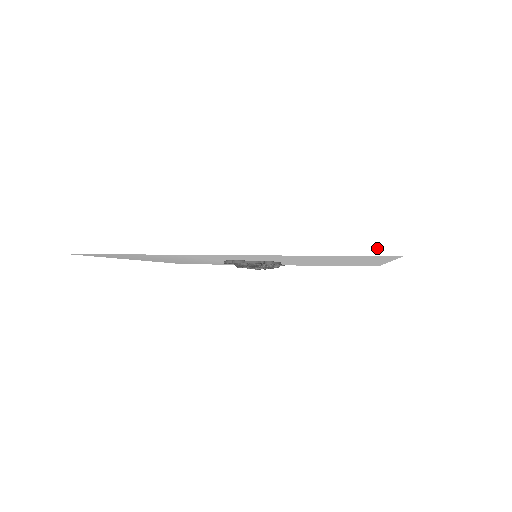
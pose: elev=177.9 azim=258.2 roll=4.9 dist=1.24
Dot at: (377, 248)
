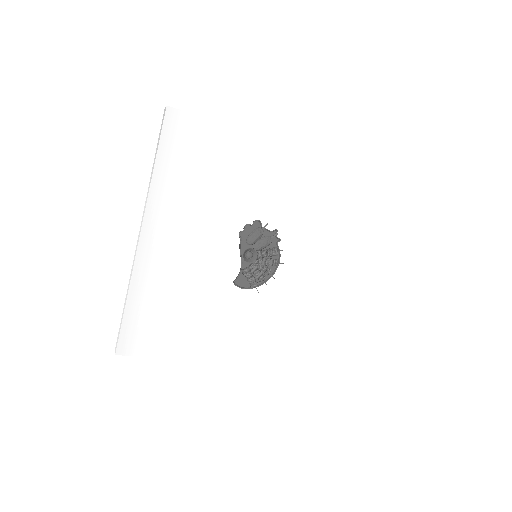
Dot at: (369, 167)
